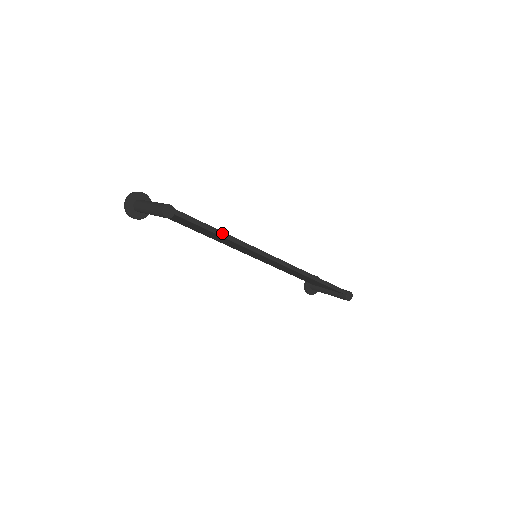
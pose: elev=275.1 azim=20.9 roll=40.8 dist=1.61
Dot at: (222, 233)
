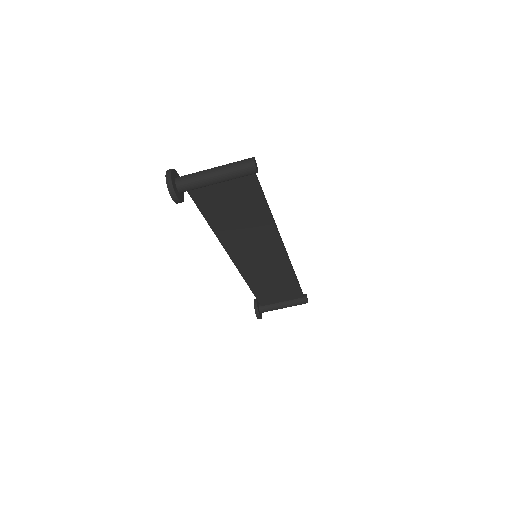
Dot at: occluded
